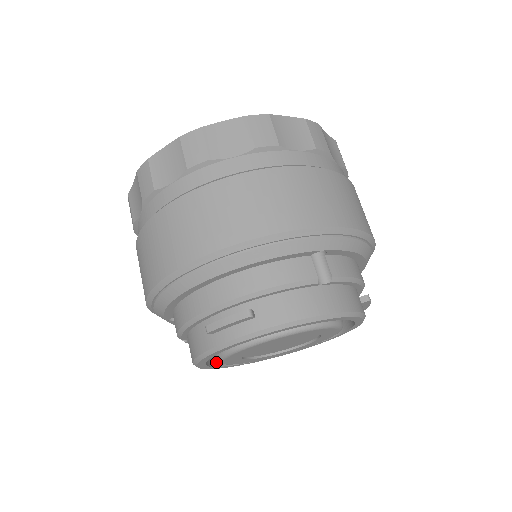
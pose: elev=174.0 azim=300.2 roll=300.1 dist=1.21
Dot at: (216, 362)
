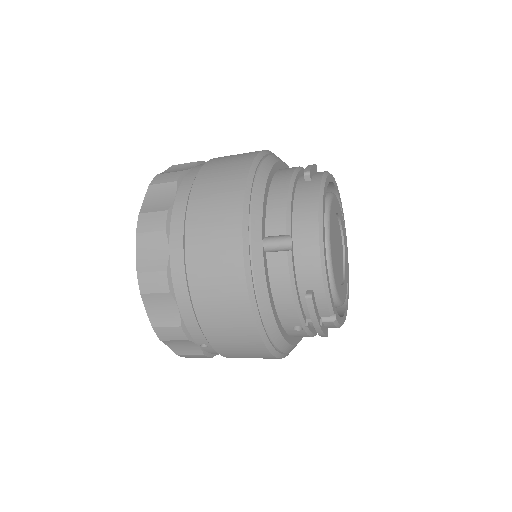
Dot at: occluded
